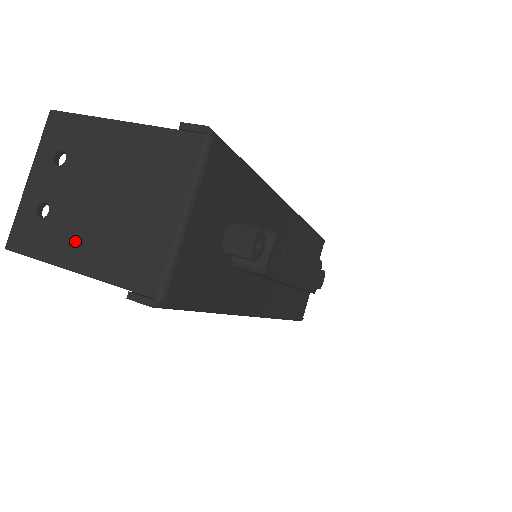
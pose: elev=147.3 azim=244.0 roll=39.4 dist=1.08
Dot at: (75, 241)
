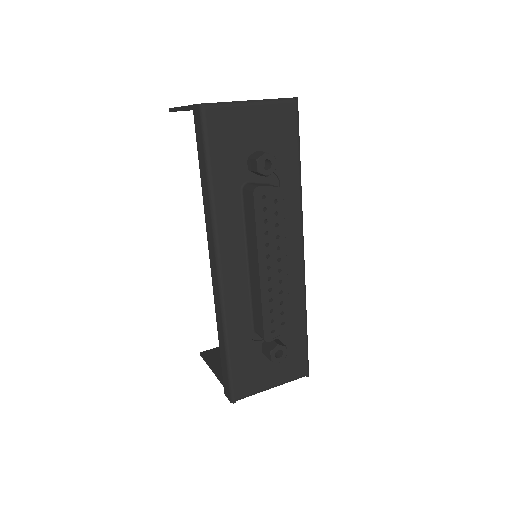
Dot at: occluded
